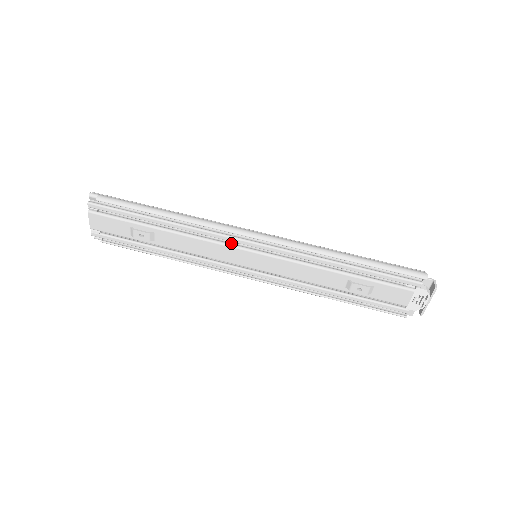
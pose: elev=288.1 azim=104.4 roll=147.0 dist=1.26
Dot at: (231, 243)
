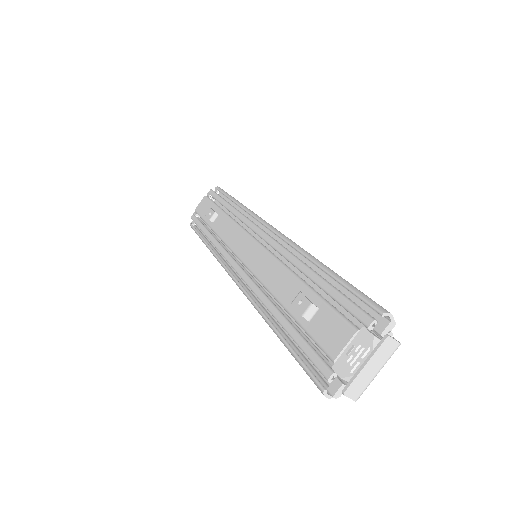
Dot at: occluded
